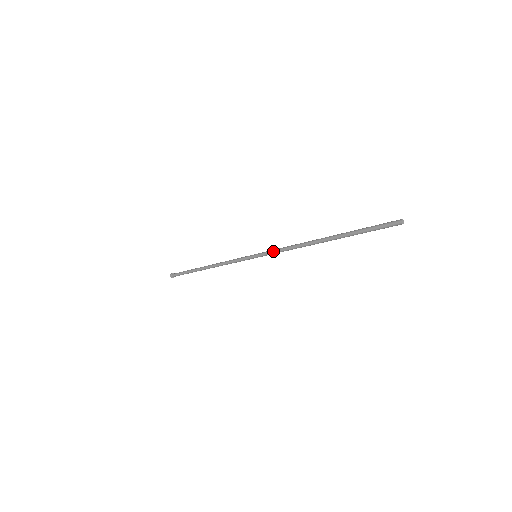
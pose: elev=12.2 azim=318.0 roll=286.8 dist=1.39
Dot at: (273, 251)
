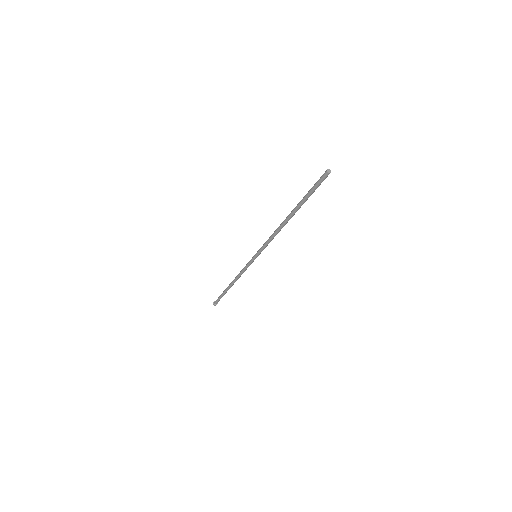
Dot at: (263, 246)
